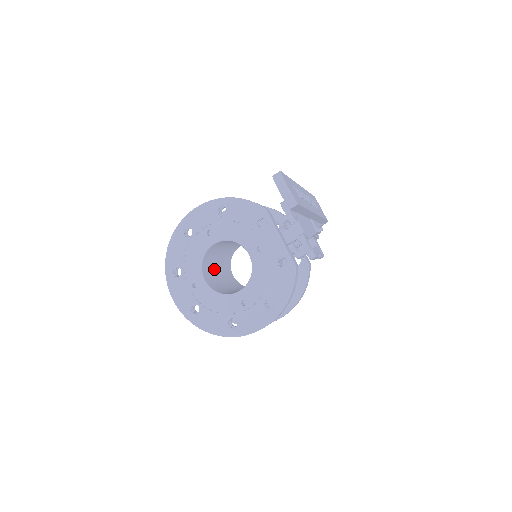
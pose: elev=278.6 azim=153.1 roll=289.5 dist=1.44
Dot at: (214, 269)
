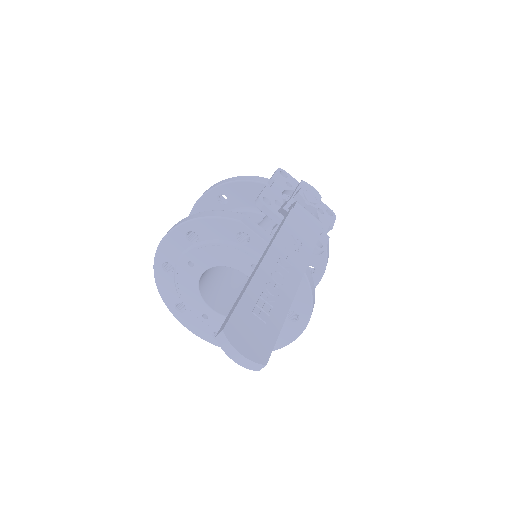
Dot at: (218, 280)
